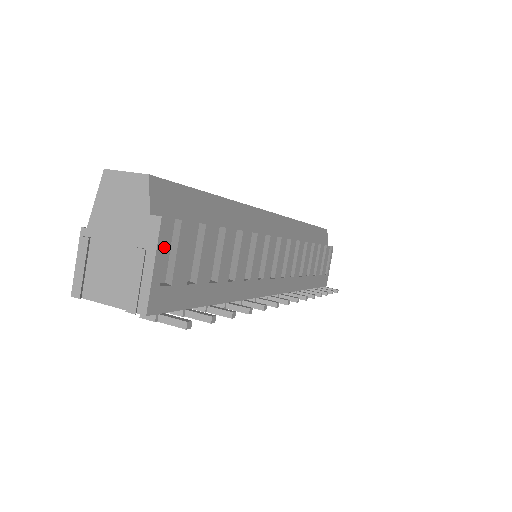
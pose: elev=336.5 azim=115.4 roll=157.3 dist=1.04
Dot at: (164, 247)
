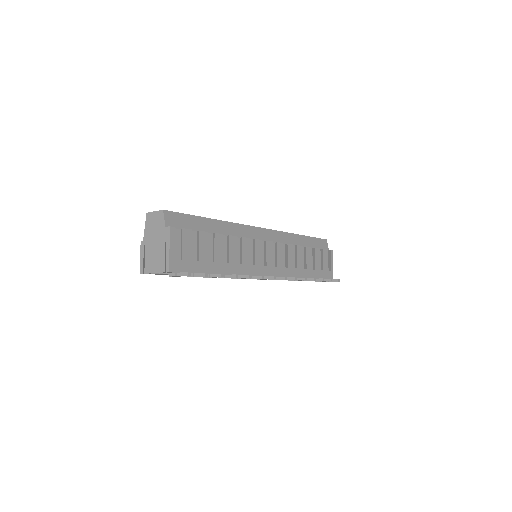
Dot at: (174, 241)
